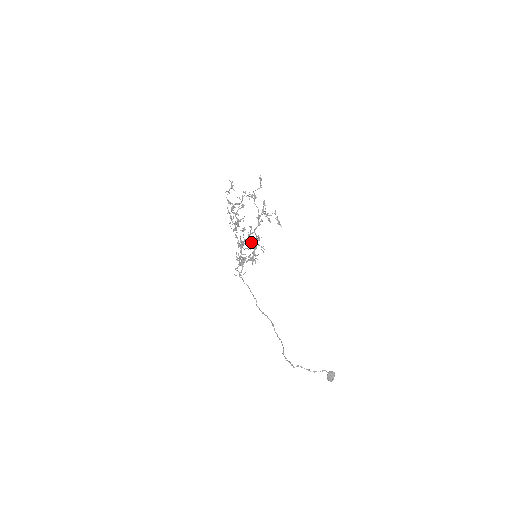
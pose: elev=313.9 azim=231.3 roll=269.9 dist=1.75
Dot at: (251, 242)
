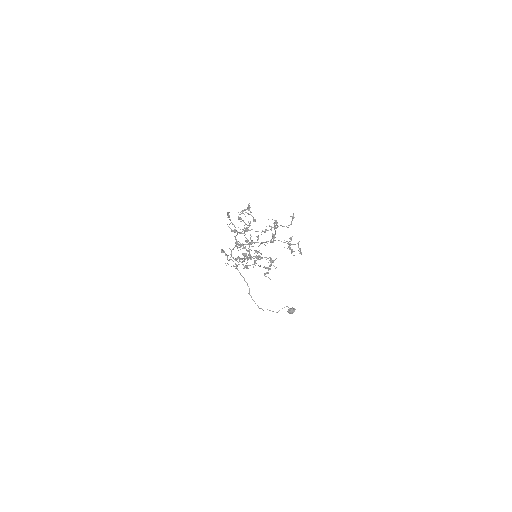
Dot at: (268, 268)
